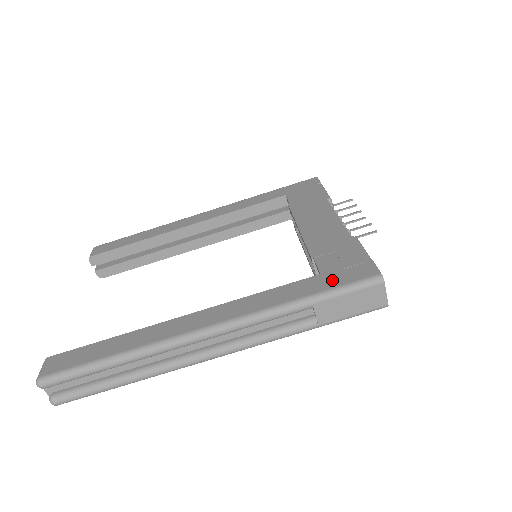
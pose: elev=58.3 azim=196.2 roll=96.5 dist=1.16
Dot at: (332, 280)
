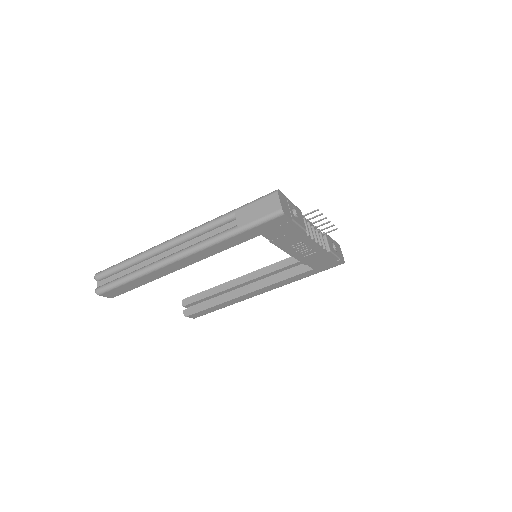
Dot at: occluded
